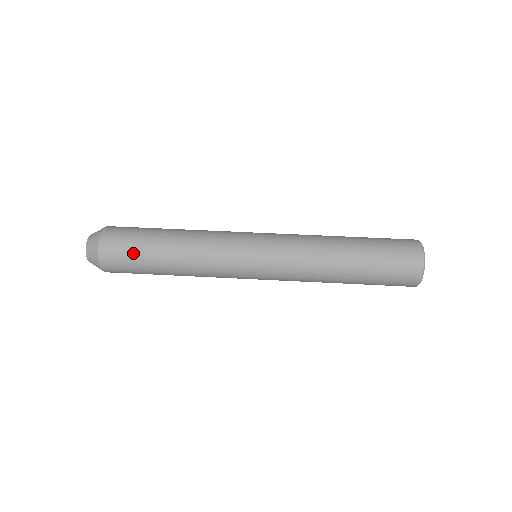
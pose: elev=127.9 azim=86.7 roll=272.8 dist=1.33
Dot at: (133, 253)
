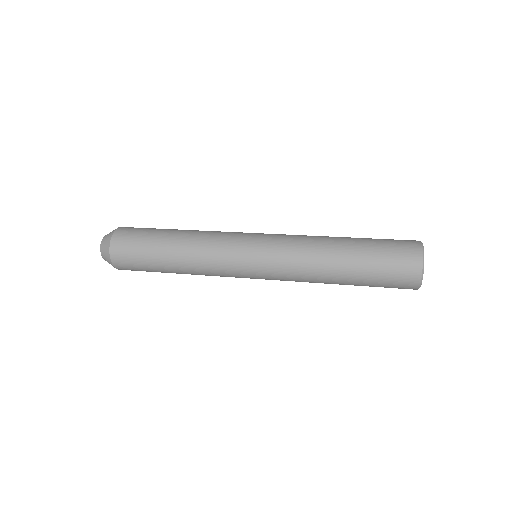
Dot at: (140, 258)
